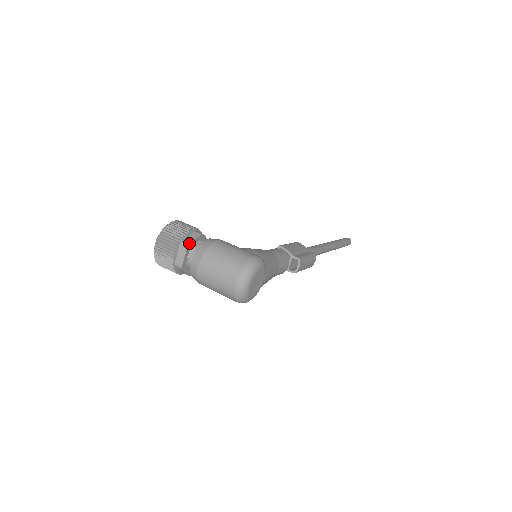
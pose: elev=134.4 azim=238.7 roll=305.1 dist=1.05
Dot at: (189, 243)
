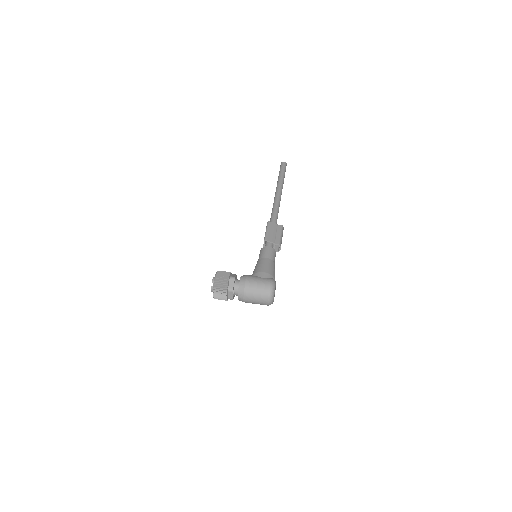
Dot at: (232, 289)
